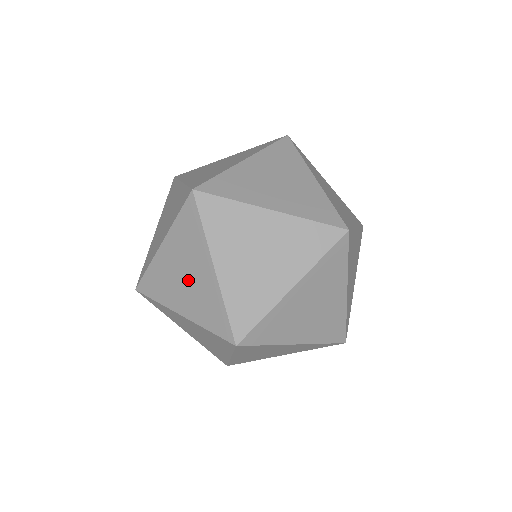
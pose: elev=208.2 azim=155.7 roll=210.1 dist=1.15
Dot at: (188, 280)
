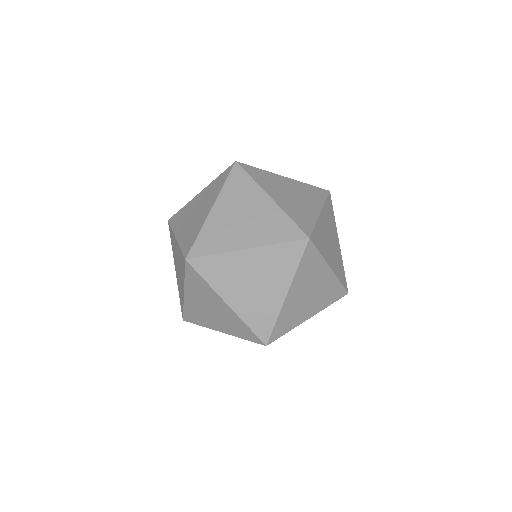
Dot at: (195, 215)
